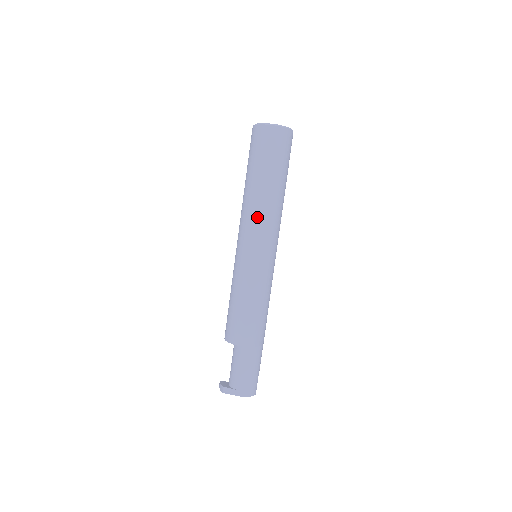
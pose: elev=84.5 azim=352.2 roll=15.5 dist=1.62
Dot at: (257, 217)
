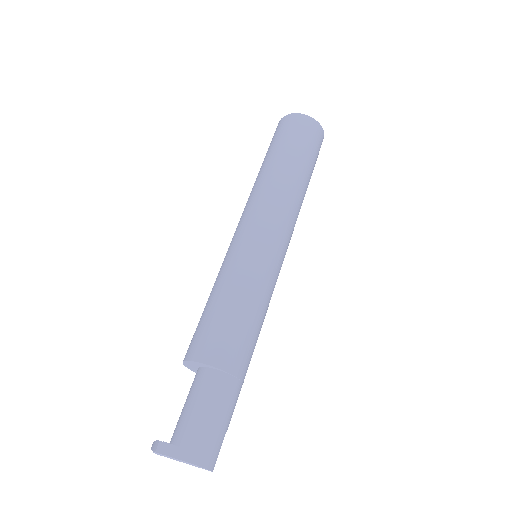
Dot at: (269, 197)
